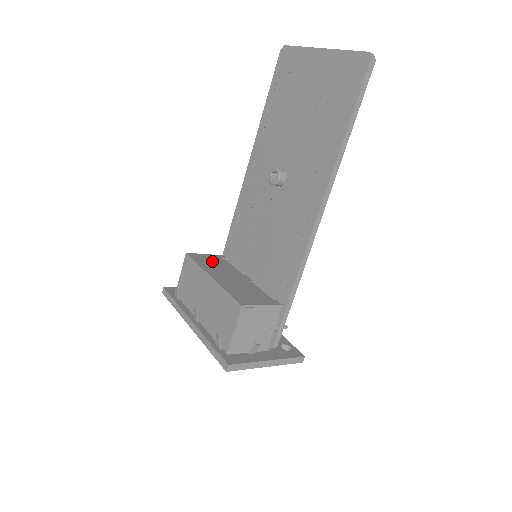
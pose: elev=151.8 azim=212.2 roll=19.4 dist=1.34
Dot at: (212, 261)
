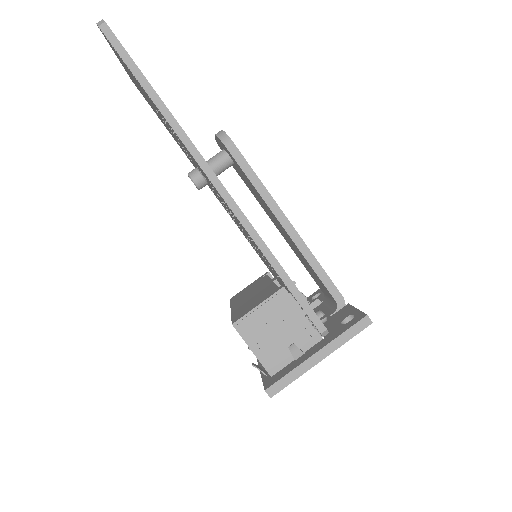
Dot at: (248, 289)
